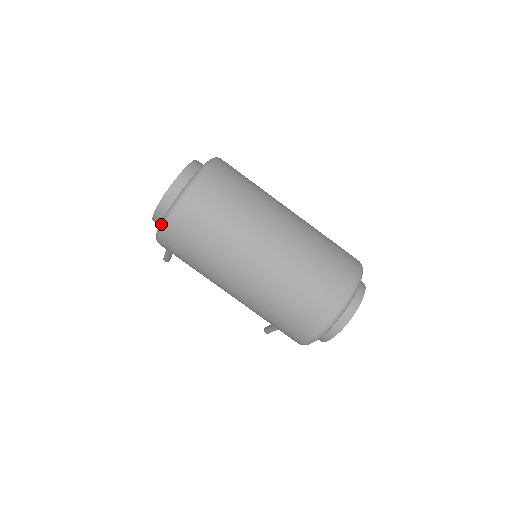
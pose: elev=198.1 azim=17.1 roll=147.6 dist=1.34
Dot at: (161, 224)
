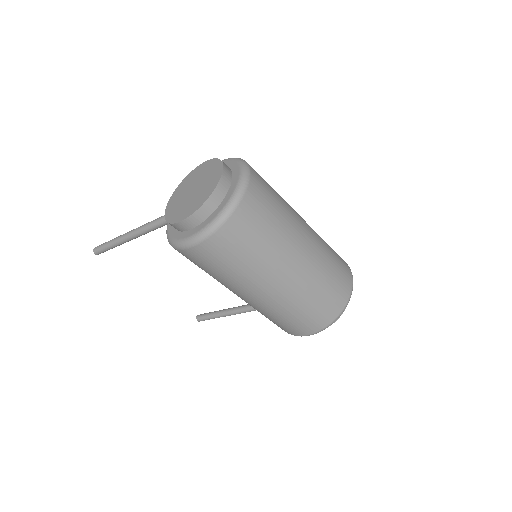
Dot at: (204, 232)
